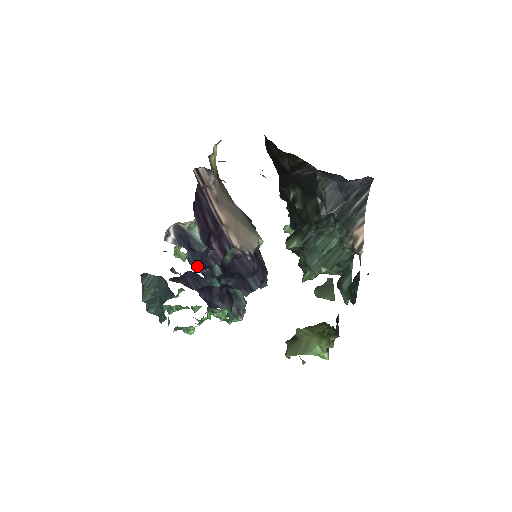
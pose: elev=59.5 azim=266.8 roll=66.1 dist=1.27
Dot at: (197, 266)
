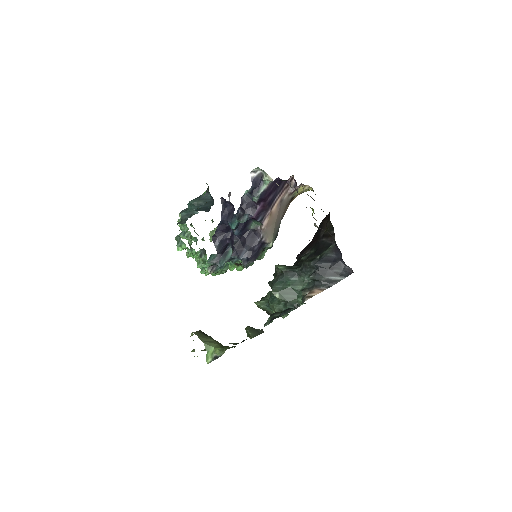
Dot at: (242, 204)
